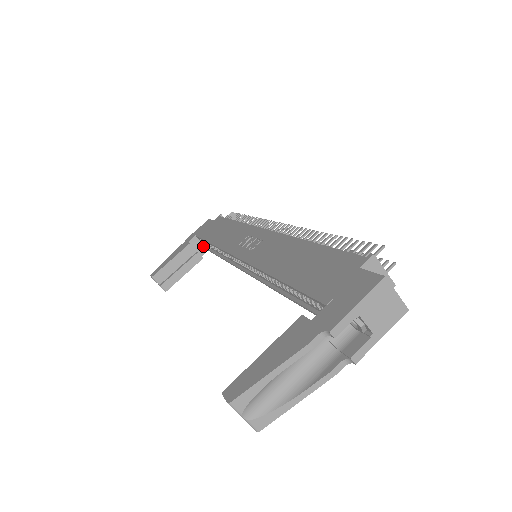
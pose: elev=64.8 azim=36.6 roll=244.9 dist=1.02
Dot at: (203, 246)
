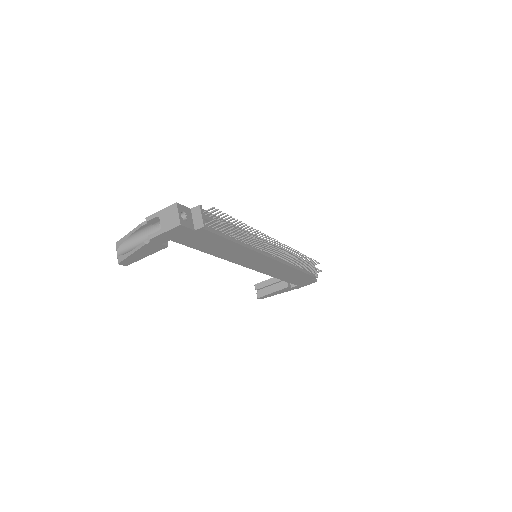
Dot at: occluded
